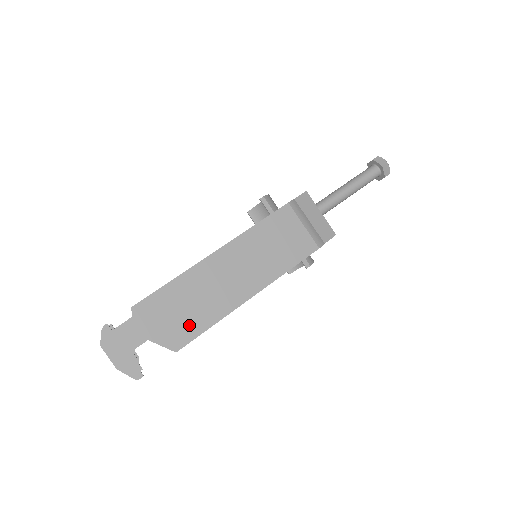
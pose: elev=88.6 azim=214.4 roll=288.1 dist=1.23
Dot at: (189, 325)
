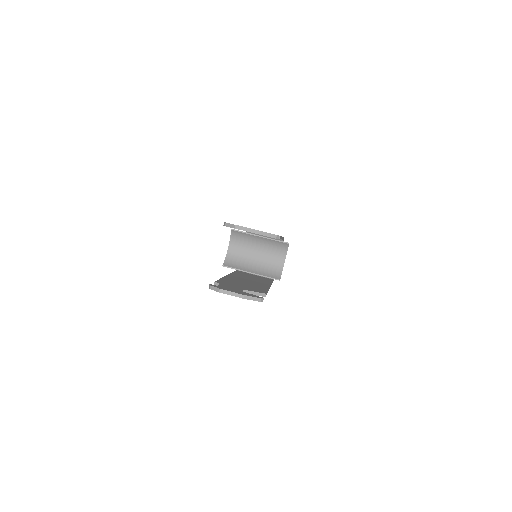
Dot at: occluded
